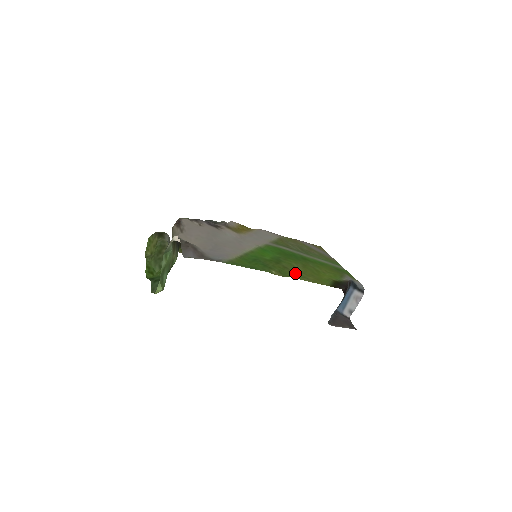
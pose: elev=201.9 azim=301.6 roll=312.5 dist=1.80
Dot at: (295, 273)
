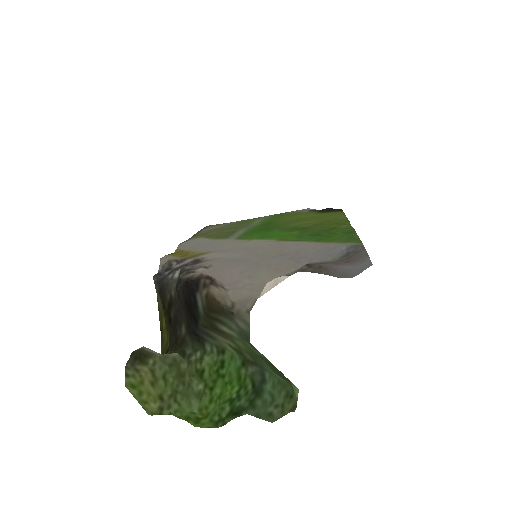
Dot at: (329, 221)
